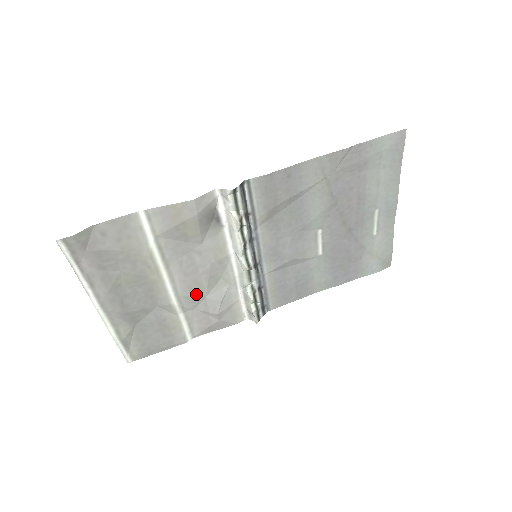
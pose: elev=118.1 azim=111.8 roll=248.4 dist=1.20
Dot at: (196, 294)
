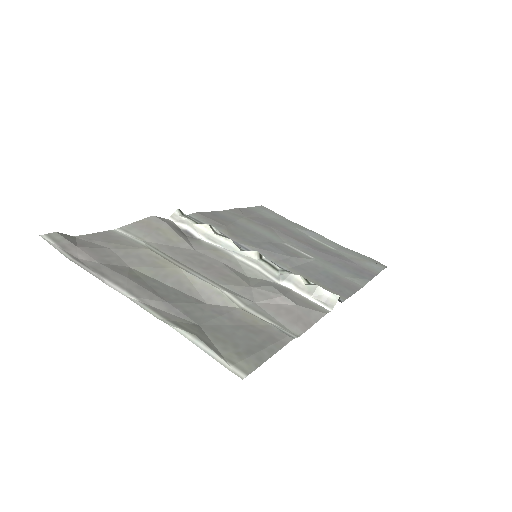
Dot at: (236, 285)
